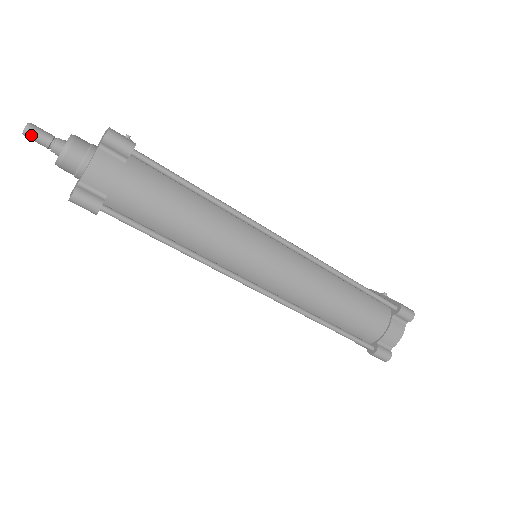
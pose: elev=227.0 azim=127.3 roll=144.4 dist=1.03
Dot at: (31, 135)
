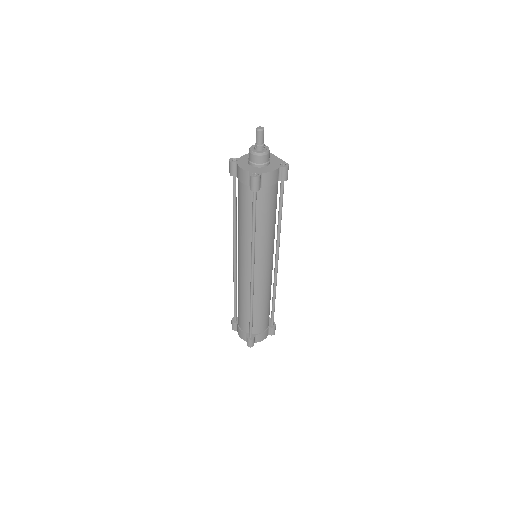
Dot at: (261, 134)
